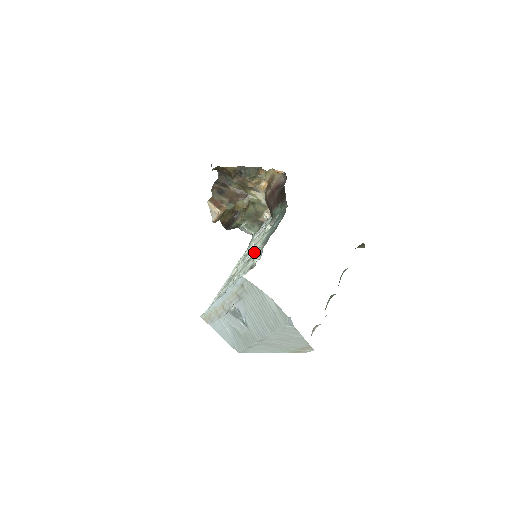
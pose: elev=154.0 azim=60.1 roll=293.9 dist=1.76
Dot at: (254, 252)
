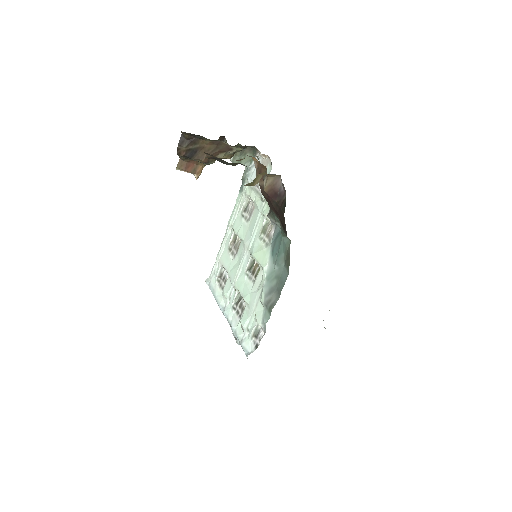
Dot at: occluded
